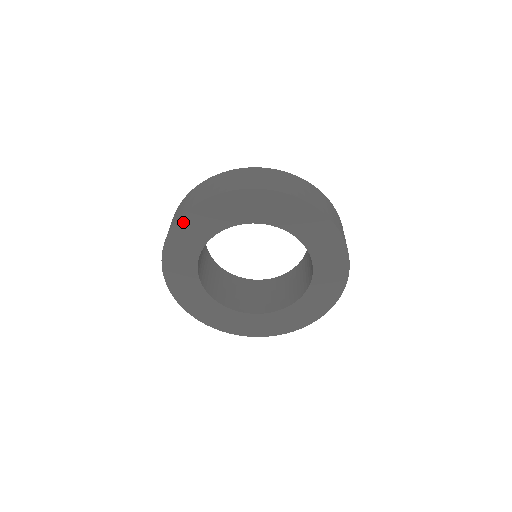
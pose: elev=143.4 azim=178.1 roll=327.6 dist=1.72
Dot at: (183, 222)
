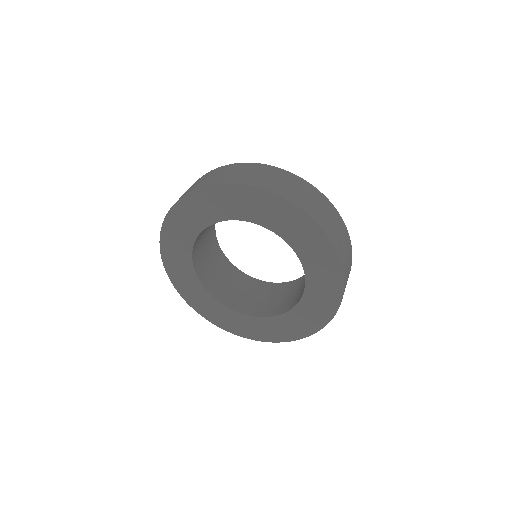
Dot at: (179, 208)
